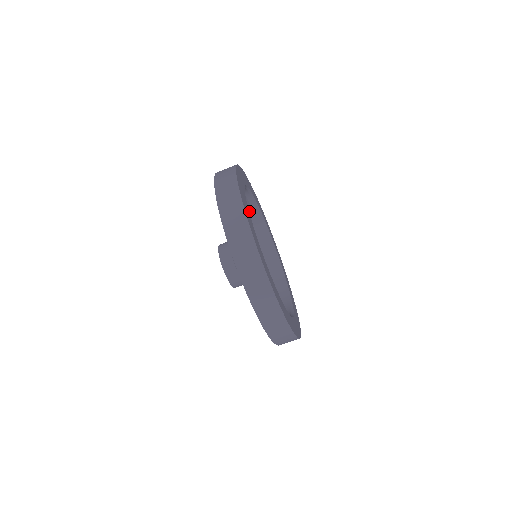
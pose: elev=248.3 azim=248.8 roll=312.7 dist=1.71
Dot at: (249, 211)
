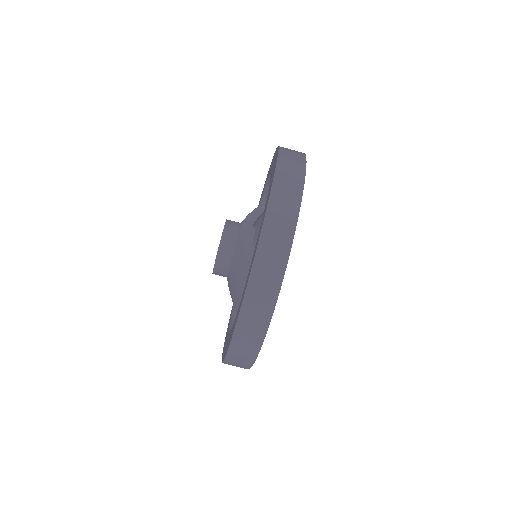
Dot at: occluded
